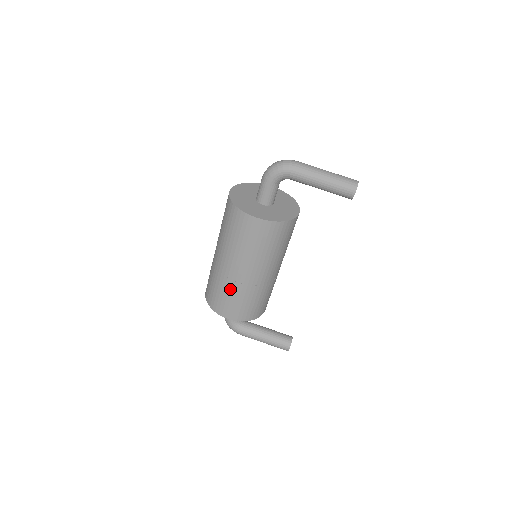
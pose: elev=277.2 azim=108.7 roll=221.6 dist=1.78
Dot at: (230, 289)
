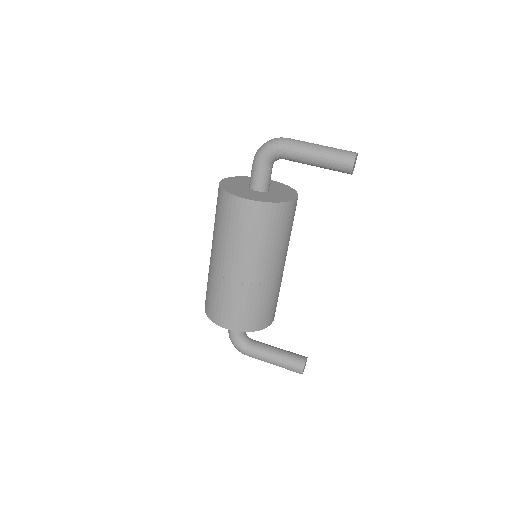
Dot at: (225, 291)
